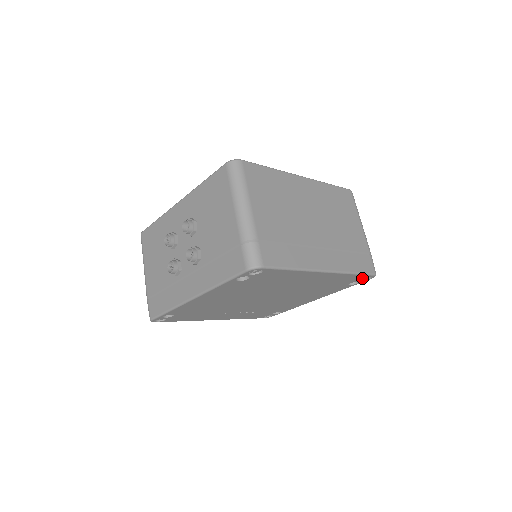
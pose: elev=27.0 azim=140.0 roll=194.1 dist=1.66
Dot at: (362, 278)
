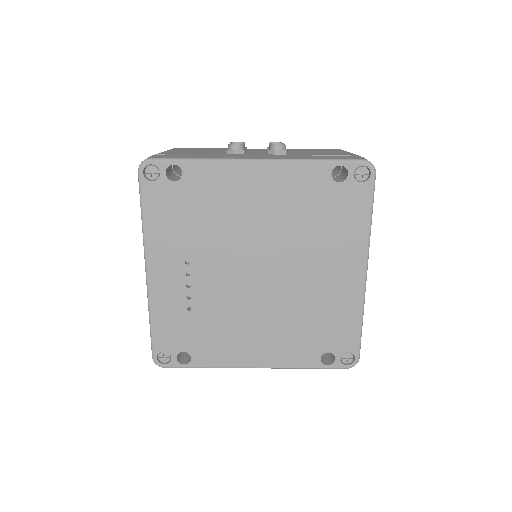
Dot at: (347, 351)
